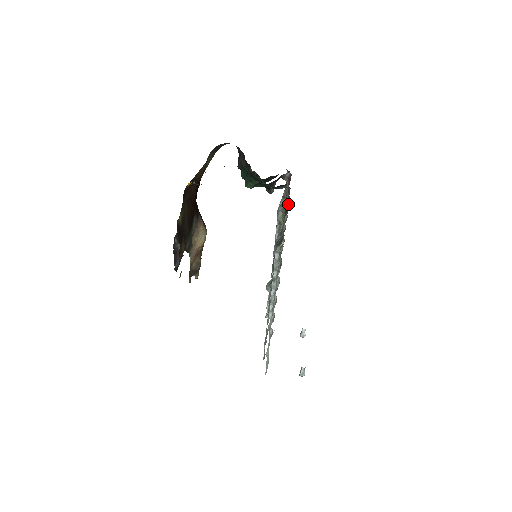
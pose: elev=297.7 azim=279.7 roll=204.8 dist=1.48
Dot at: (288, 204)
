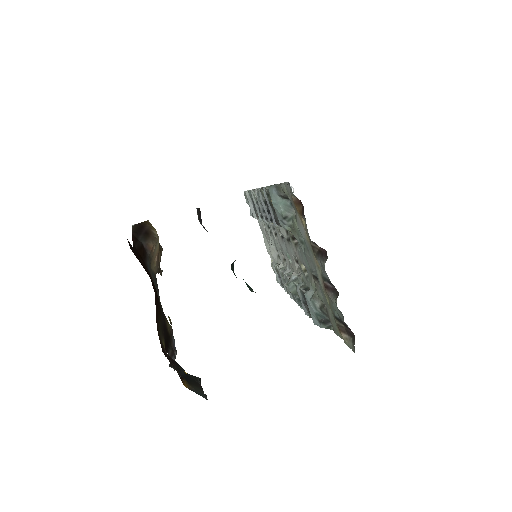
Dot at: (346, 326)
